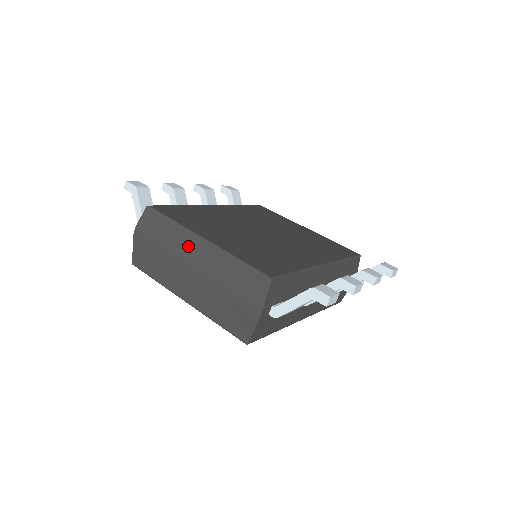
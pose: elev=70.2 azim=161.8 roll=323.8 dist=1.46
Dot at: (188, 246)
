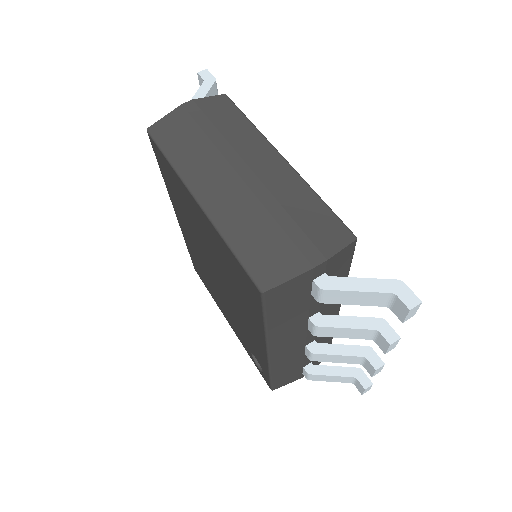
Dot at: (257, 151)
